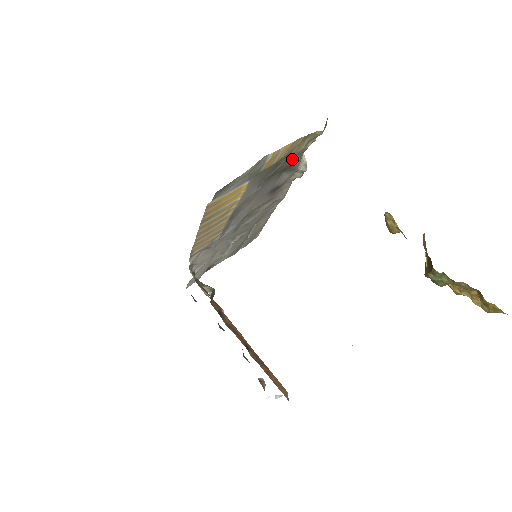
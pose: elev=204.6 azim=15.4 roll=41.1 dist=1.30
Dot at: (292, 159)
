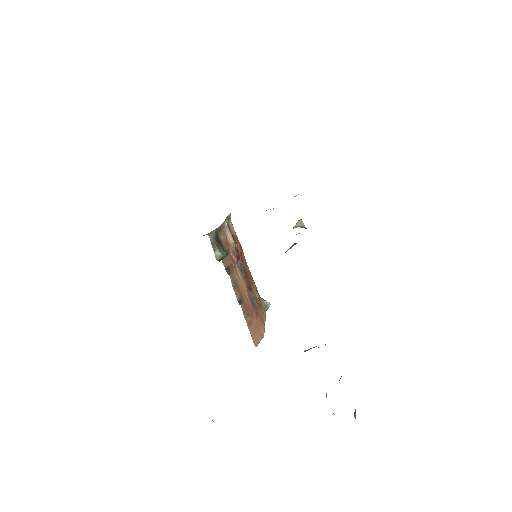
Dot at: occluded
